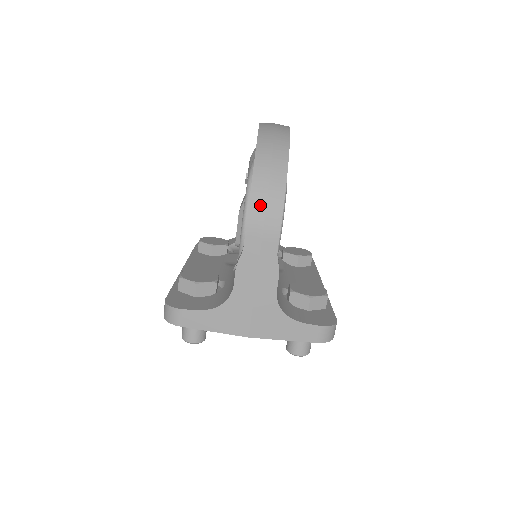
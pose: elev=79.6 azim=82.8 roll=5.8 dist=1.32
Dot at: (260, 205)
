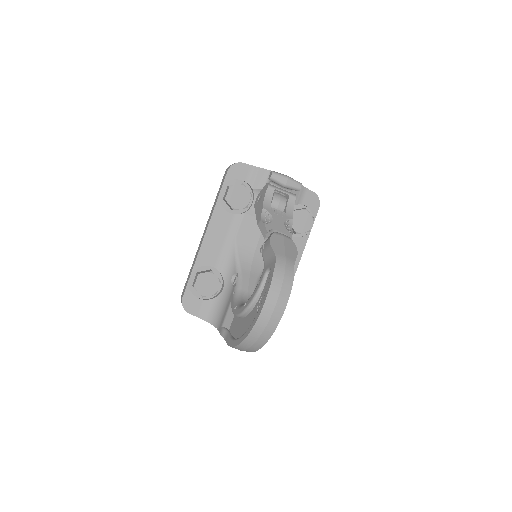
Dot at: occluded
